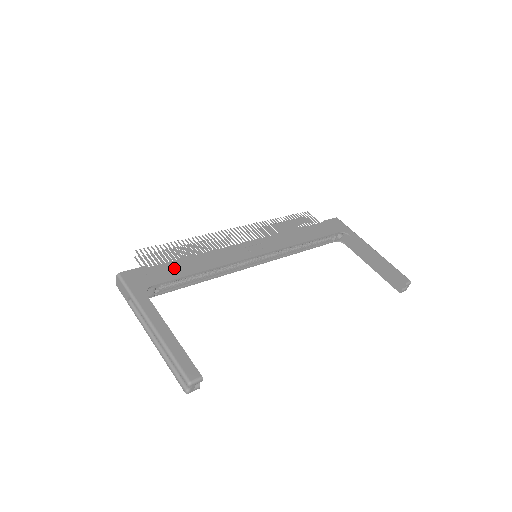
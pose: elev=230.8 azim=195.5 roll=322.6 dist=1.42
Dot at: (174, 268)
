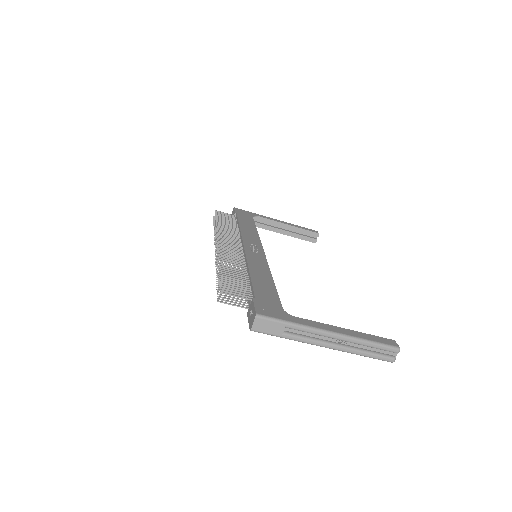
Dot at: (263, 288)
